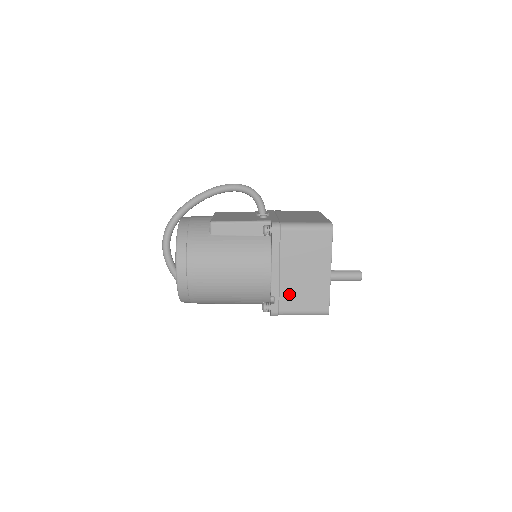
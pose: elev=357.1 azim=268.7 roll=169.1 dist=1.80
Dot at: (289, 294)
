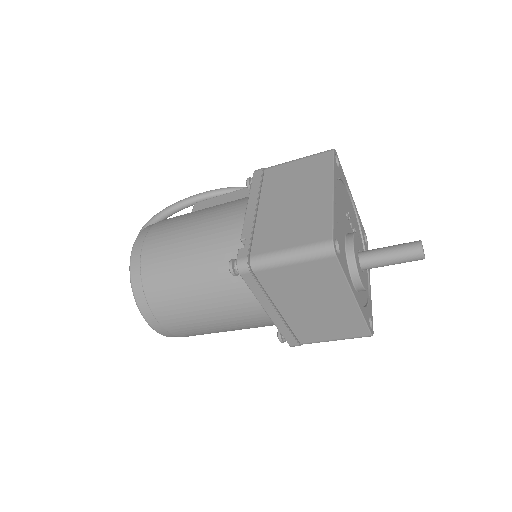
Dot at: (268, 231)
